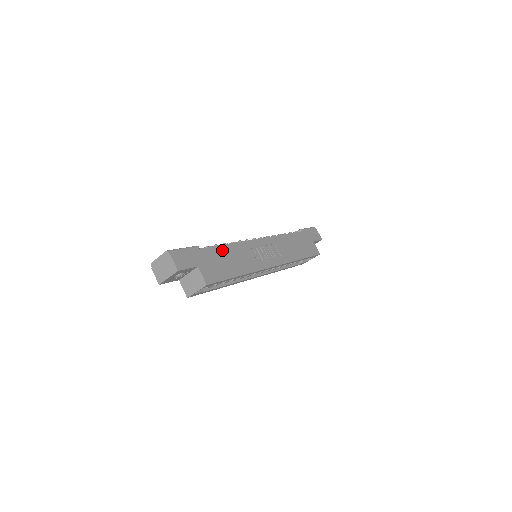
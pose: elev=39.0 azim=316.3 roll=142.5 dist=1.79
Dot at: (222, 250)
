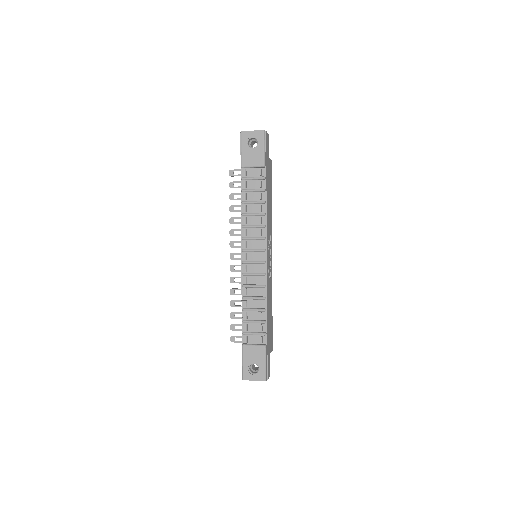
Dot at: (268, 319)
